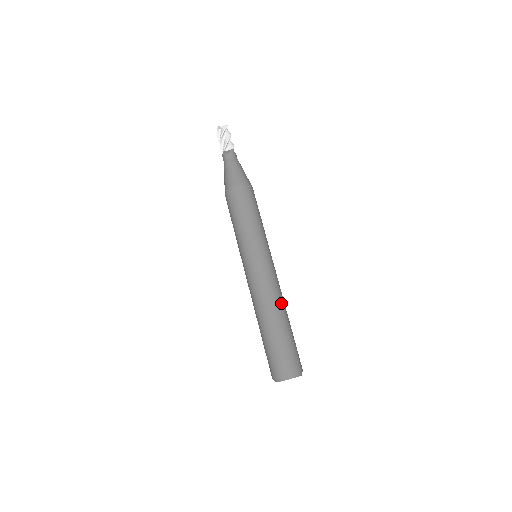
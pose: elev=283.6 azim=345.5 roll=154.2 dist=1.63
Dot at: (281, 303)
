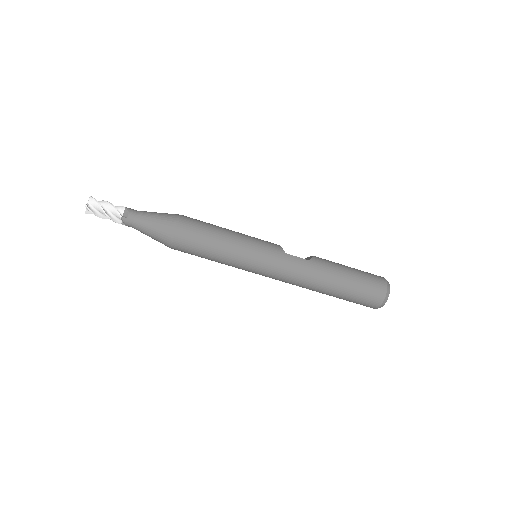
Dot at: (316, 278)
